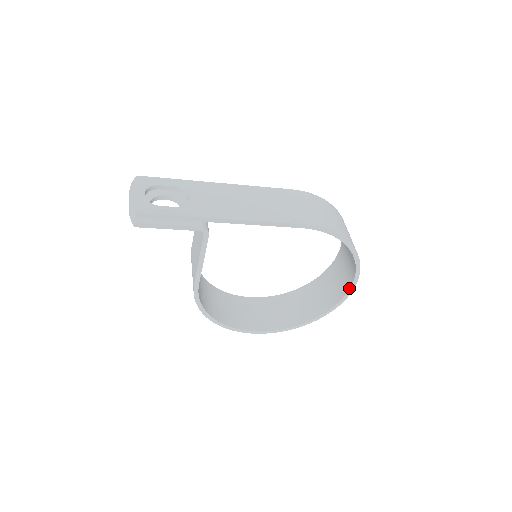
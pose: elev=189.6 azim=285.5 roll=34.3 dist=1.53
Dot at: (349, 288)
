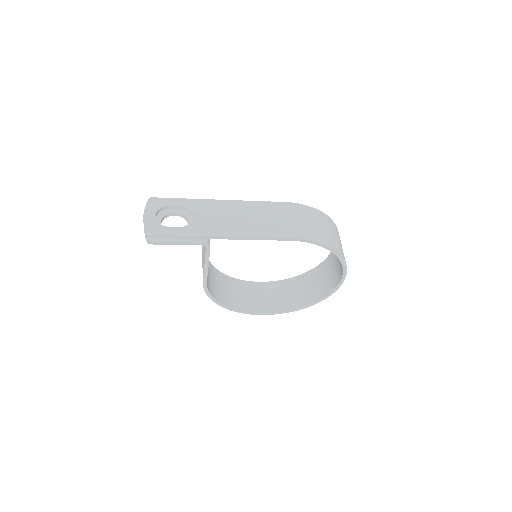
Dot at: (339, 282)
